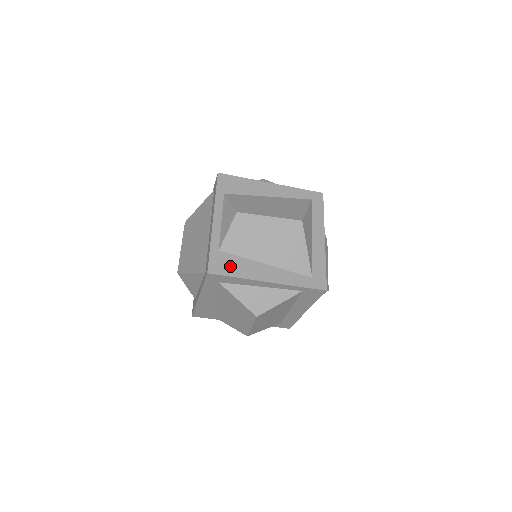
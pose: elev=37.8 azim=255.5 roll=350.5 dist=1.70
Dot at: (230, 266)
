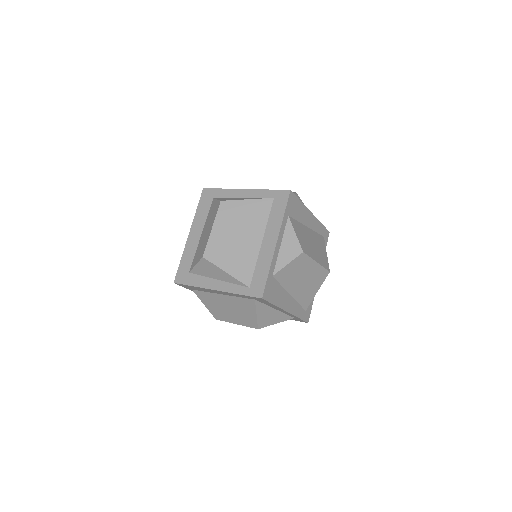
Dot at: (274, 293)
